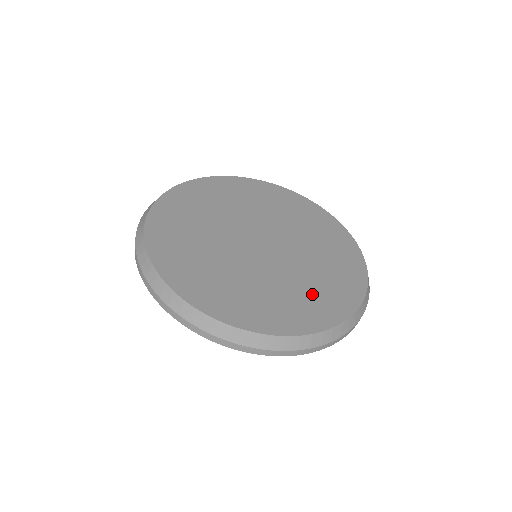
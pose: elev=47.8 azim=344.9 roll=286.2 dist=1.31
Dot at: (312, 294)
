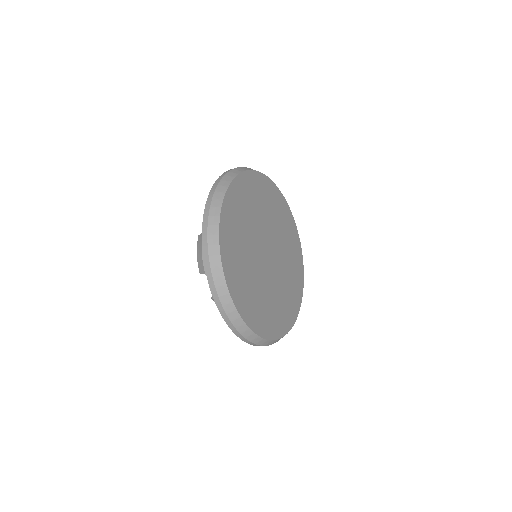
Dot at: (287, 300)
